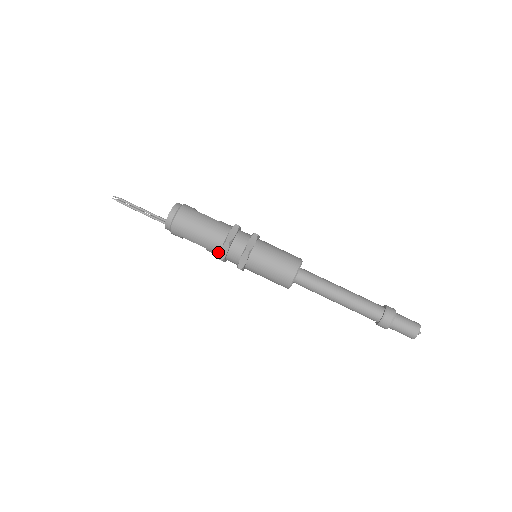
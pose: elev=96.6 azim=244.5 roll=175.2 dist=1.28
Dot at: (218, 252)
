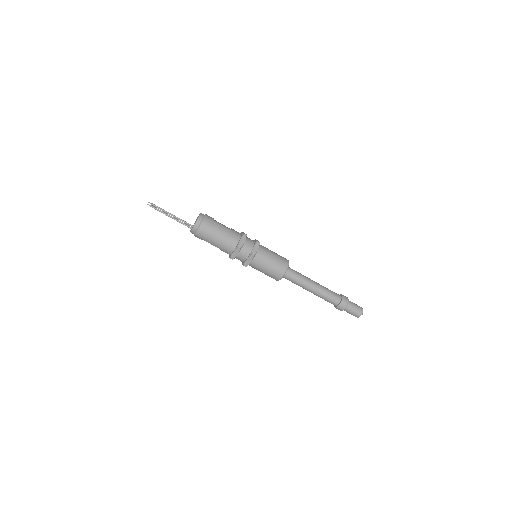
Dot at: (230, 253)
